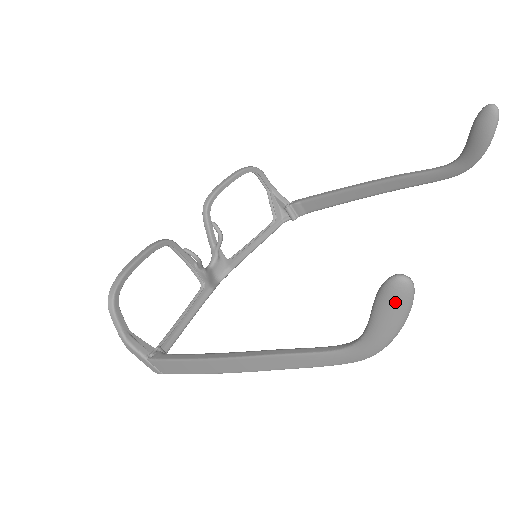
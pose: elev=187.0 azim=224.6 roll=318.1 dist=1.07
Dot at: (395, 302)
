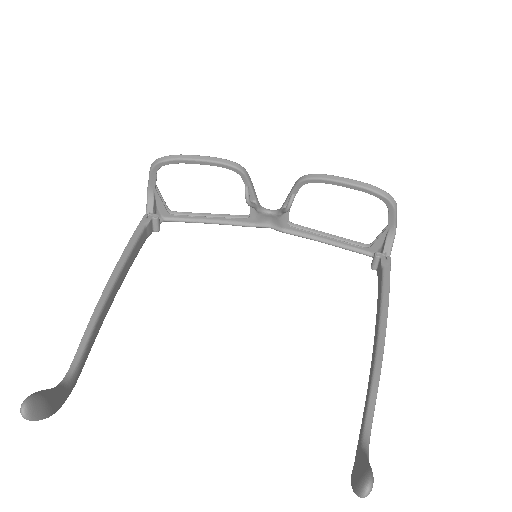
Dot at: occluded
